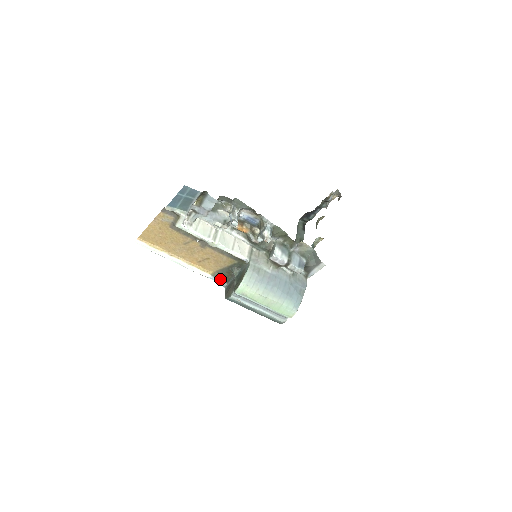
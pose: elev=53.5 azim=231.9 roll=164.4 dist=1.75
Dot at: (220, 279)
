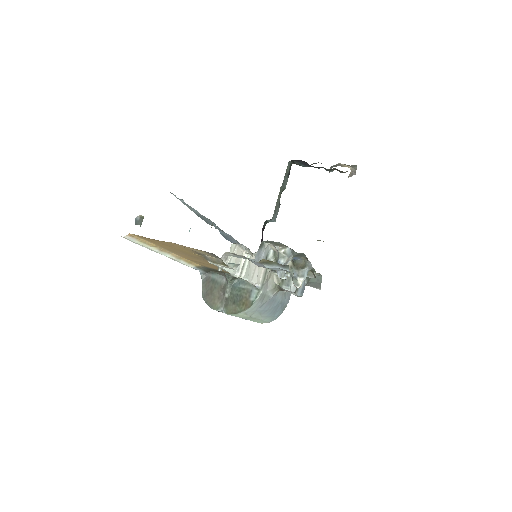
Dot at: (202, 270)
